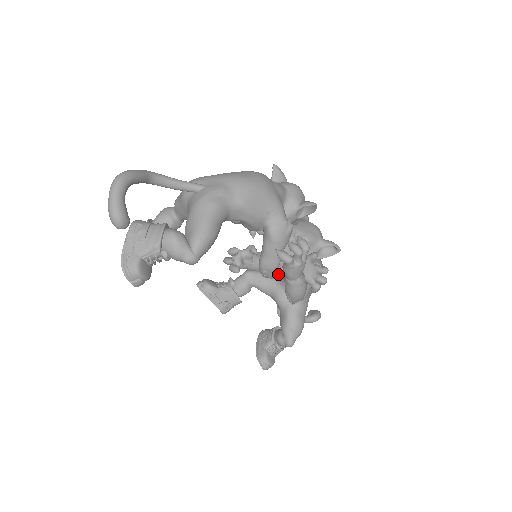
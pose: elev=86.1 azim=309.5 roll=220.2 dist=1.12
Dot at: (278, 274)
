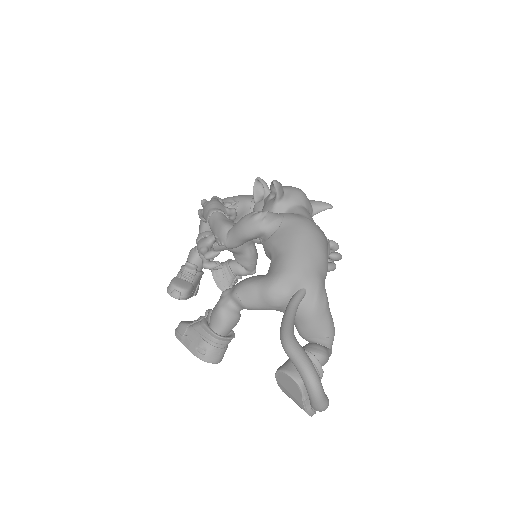
Dot at: occluded
